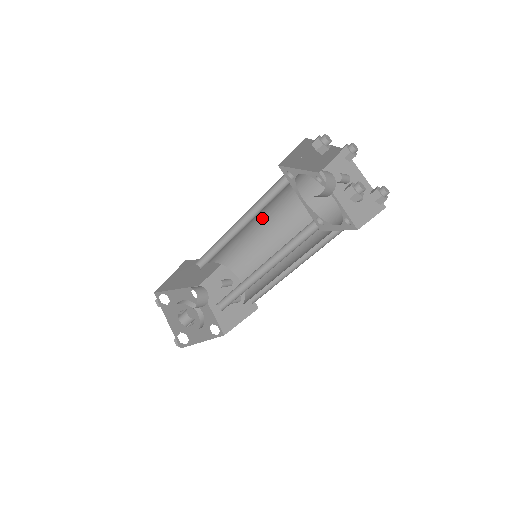
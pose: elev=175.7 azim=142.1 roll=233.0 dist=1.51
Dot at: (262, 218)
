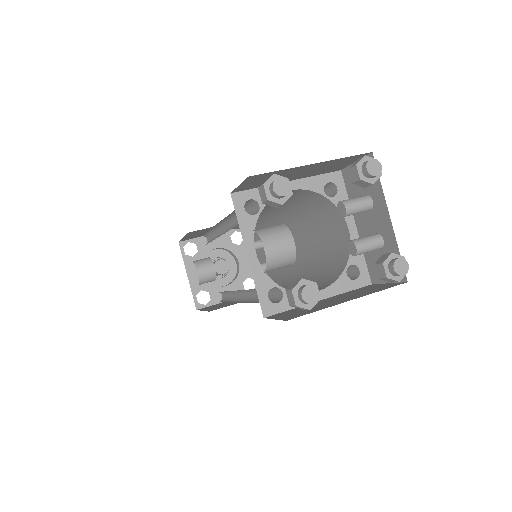
Dot at: (265, 211)
